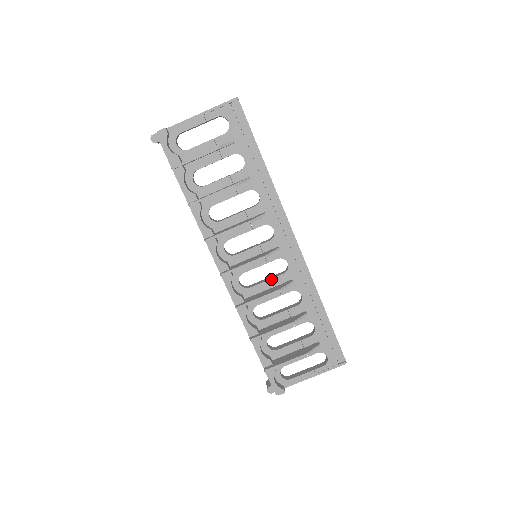
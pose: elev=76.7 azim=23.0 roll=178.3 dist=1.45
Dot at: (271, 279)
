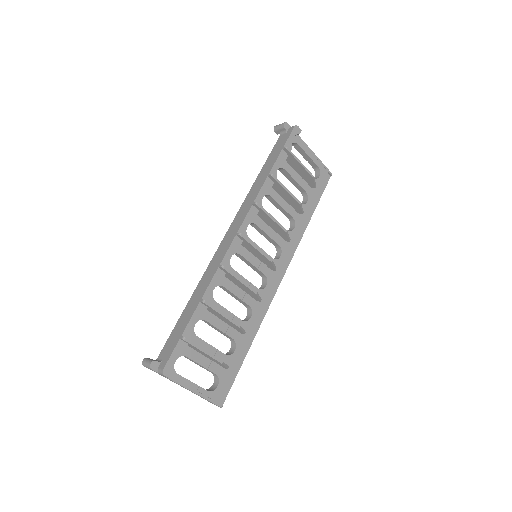
Dot at: occluded
